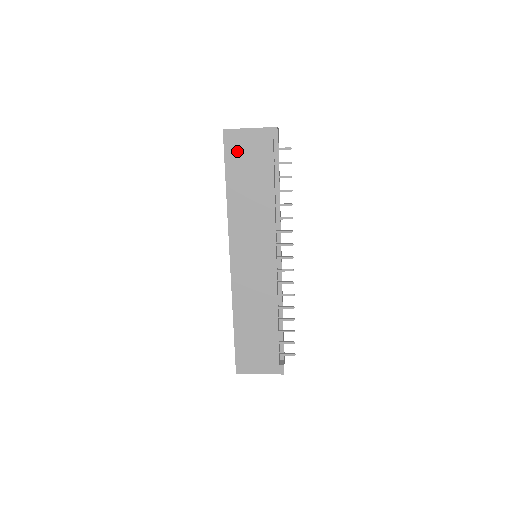
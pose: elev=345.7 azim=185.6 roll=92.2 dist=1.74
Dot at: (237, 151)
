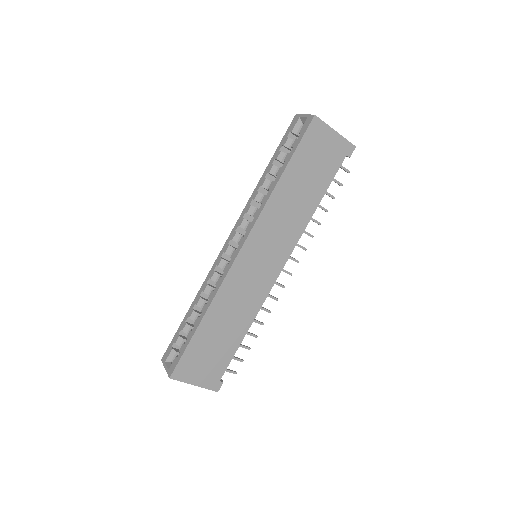
Dot at: (313, 145)
